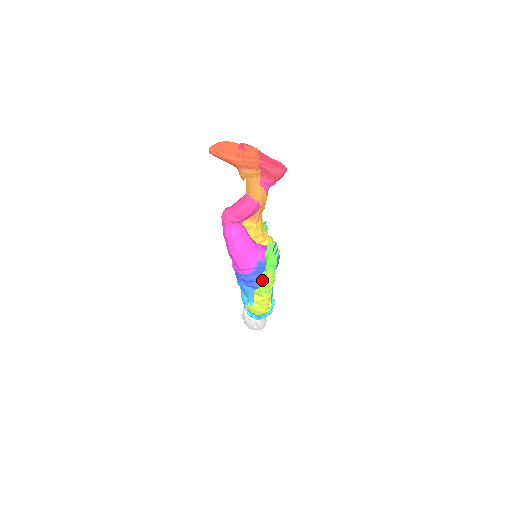
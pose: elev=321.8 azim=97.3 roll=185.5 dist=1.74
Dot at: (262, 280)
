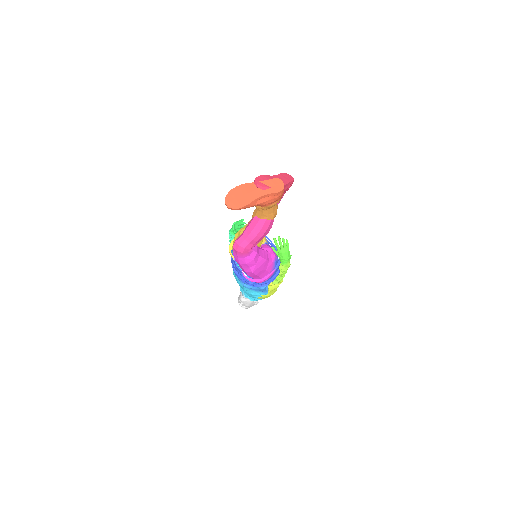
Dot at: (279, 273)
